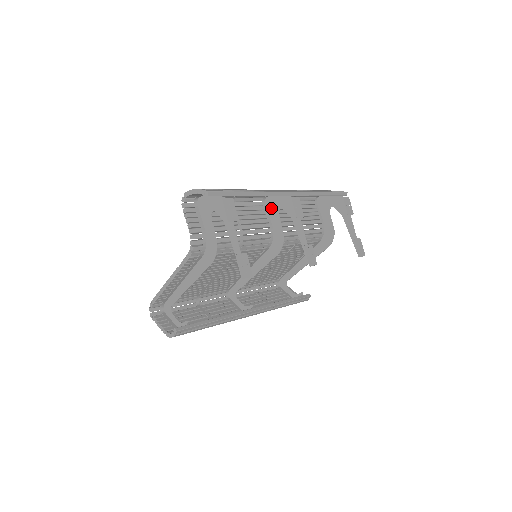
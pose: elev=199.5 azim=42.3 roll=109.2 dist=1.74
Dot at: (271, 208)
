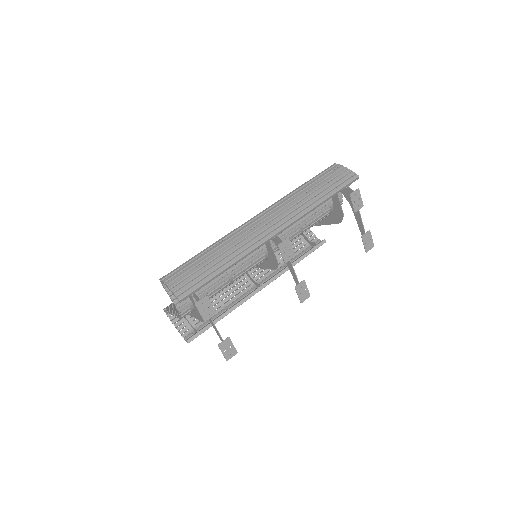
Dot at: occluded
